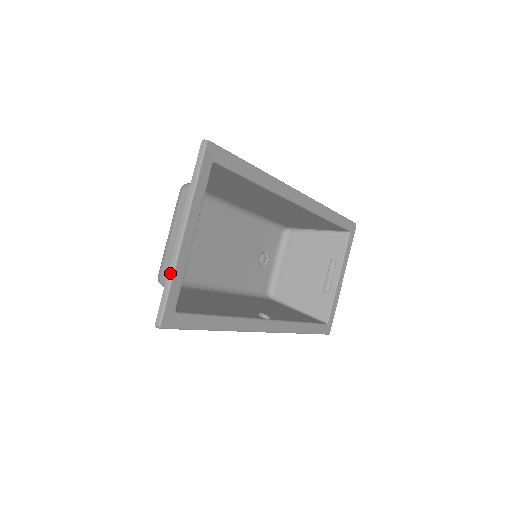
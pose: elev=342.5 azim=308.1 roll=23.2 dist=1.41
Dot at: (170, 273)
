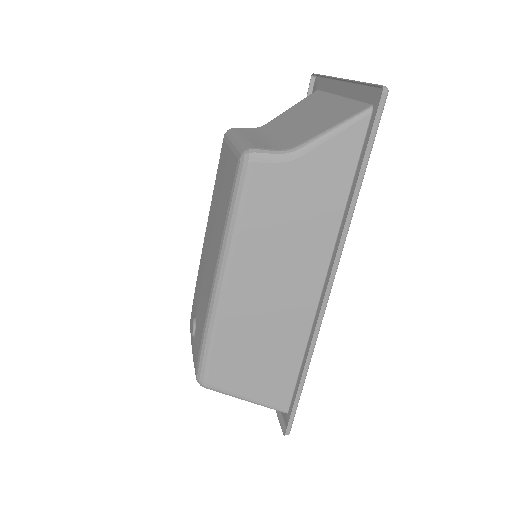
Dot at: occluded
